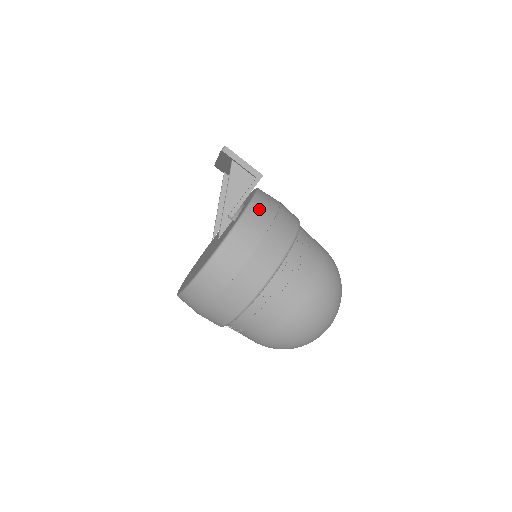
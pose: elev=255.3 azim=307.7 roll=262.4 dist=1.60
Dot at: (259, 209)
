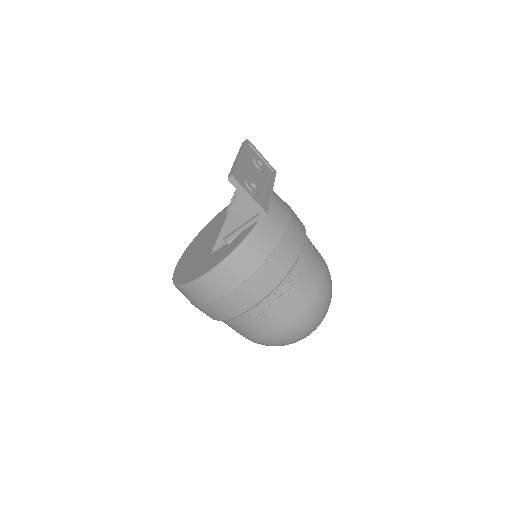
Dot at: (252, 249)
